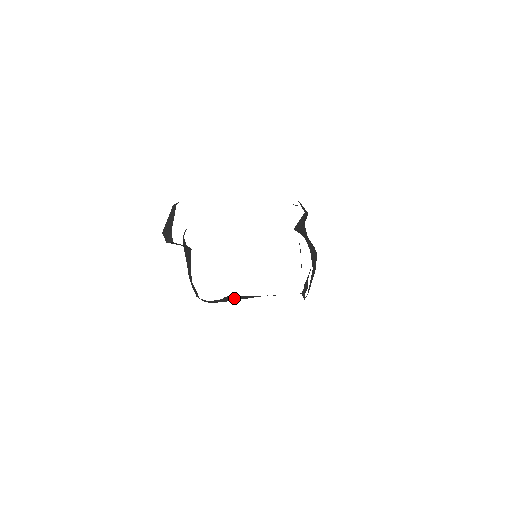
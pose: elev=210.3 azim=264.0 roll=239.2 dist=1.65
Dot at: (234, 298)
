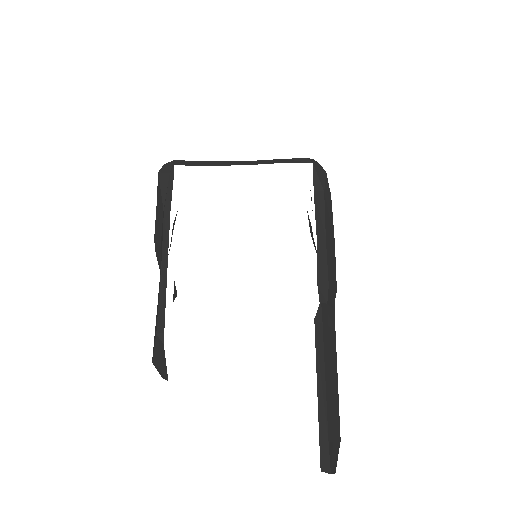
Dot at: occluded
